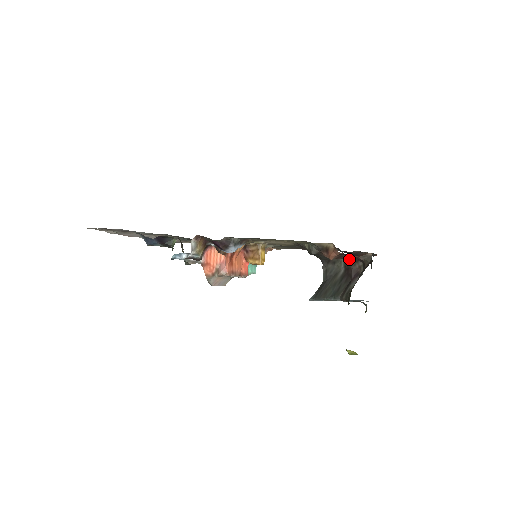
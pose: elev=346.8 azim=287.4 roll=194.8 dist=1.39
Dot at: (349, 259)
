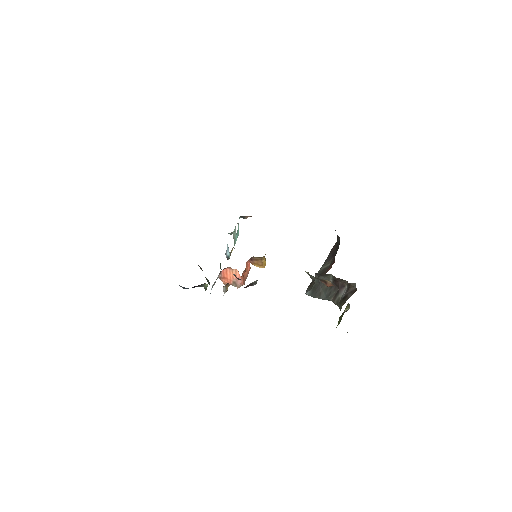
Dot at: (338, 278)
